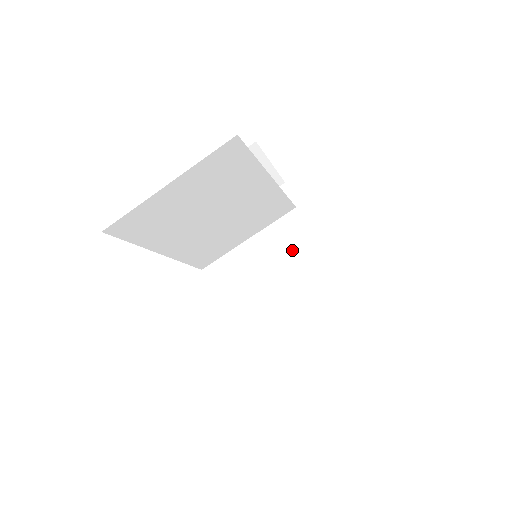
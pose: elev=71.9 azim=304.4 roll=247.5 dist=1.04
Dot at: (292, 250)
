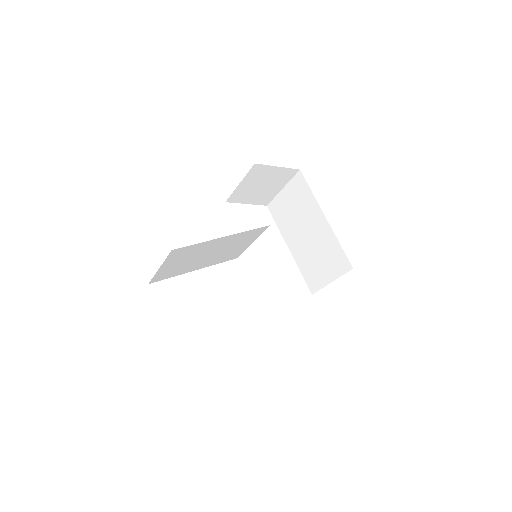
Dot at: (310, 223)
